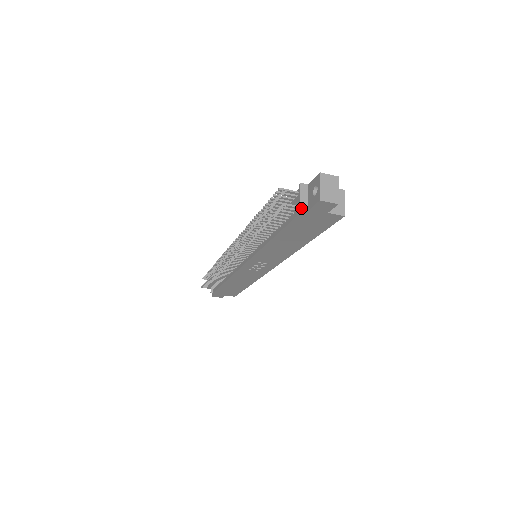
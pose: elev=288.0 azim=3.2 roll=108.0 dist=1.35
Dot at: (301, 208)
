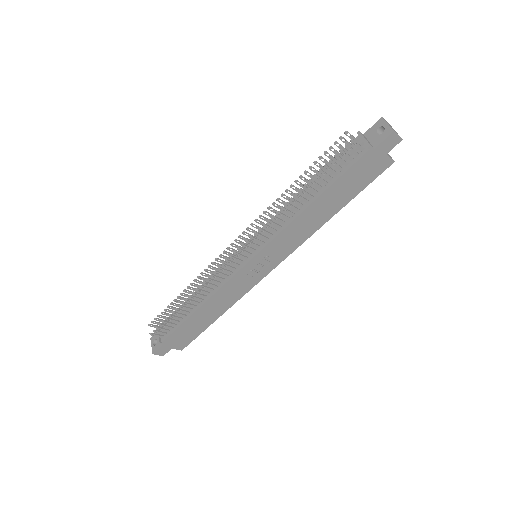
Dot at: (370, 145)
